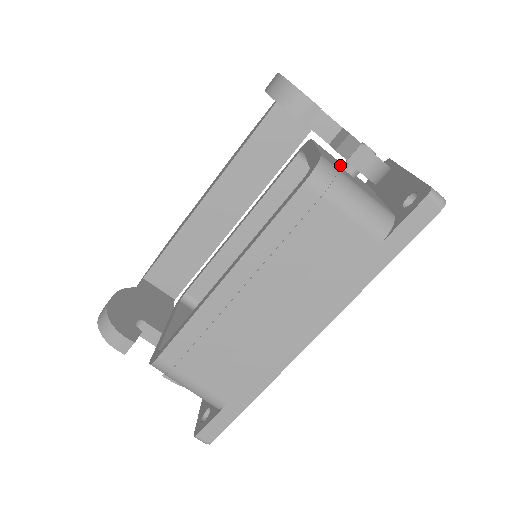
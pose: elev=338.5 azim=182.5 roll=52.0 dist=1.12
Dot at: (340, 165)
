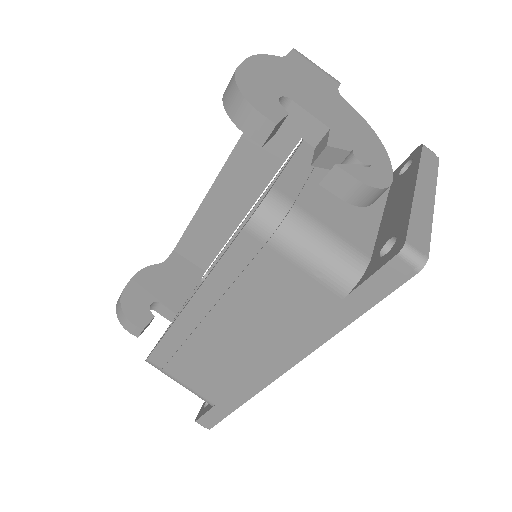
Dot at: occluded
